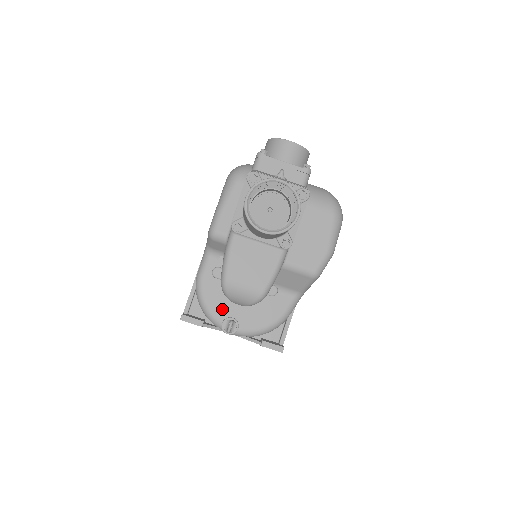
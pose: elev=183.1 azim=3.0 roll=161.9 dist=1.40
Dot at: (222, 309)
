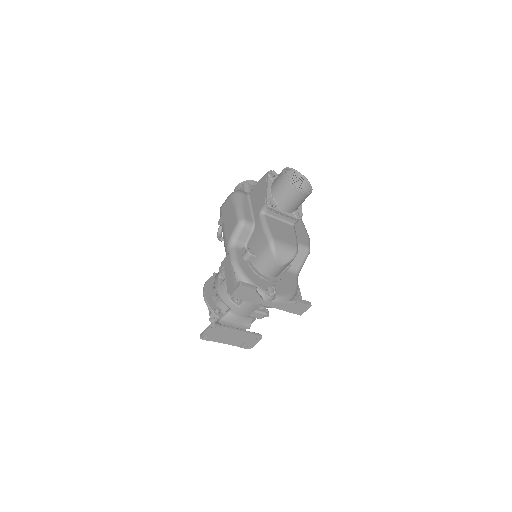
Dot at: (260, 281)
